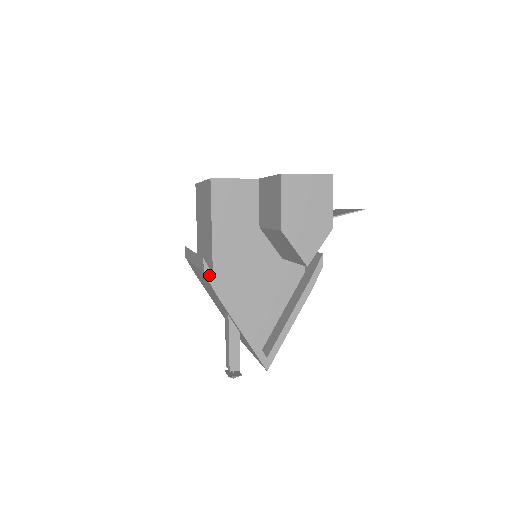
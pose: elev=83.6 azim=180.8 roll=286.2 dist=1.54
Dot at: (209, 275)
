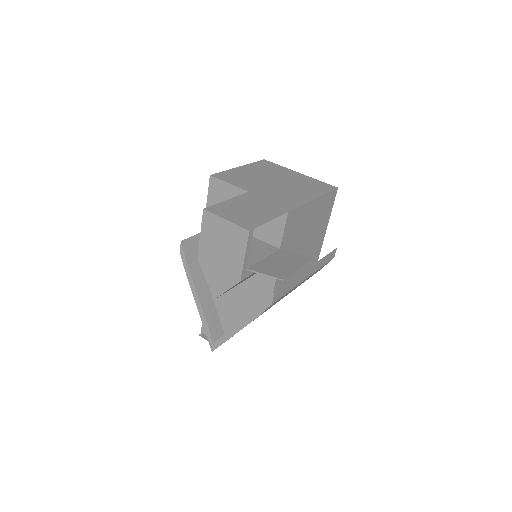
Dot at: (183, 256)
